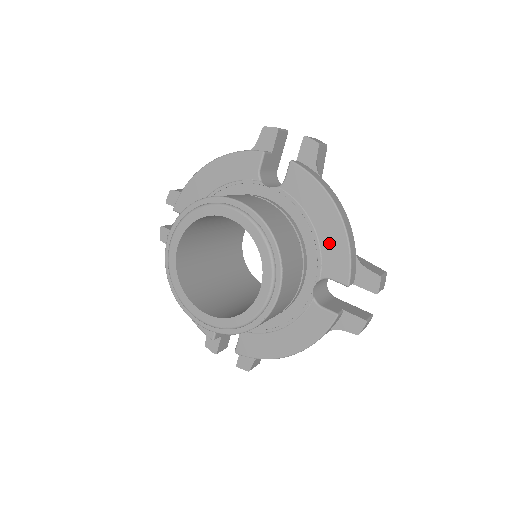
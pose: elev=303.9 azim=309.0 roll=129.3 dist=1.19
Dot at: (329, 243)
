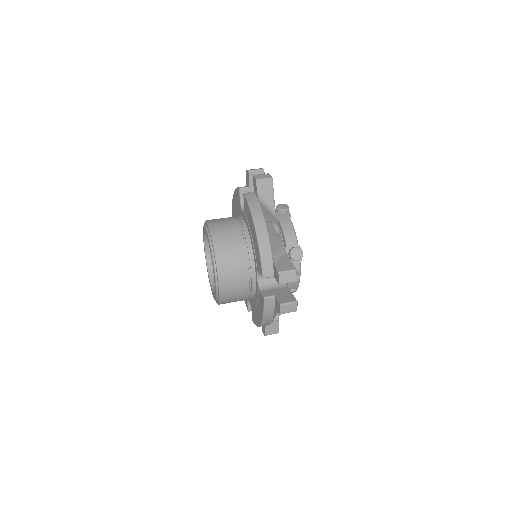
Dot at: (256, 248)
